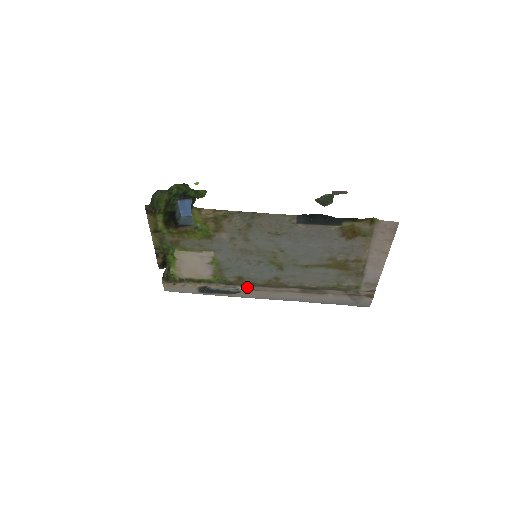
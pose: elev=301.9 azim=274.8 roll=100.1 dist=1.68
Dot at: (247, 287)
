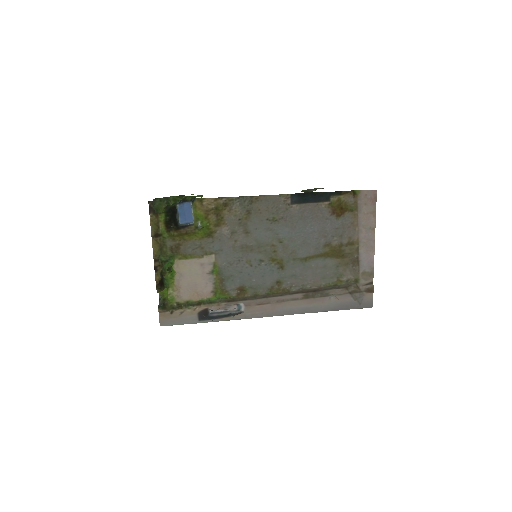
Dot at: (250, 301)
